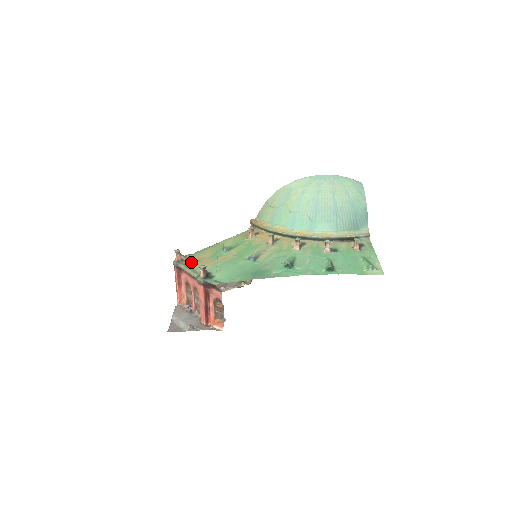
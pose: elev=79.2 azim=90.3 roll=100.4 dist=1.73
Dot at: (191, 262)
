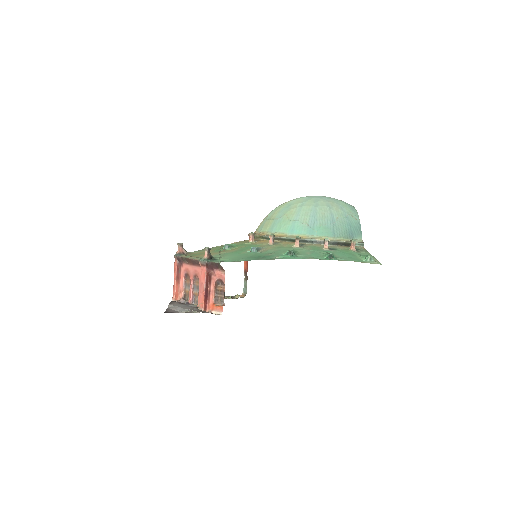
Dot at: (193, 254)
